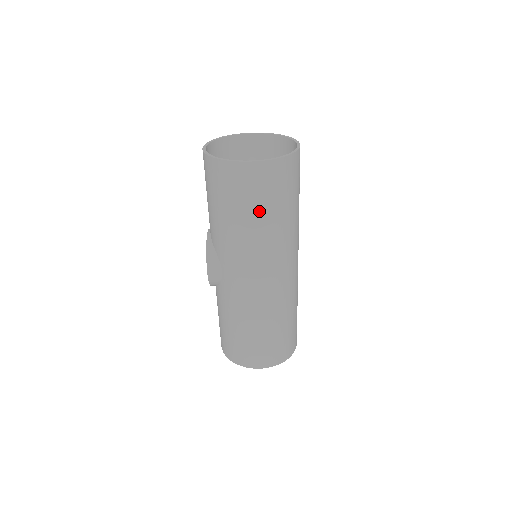
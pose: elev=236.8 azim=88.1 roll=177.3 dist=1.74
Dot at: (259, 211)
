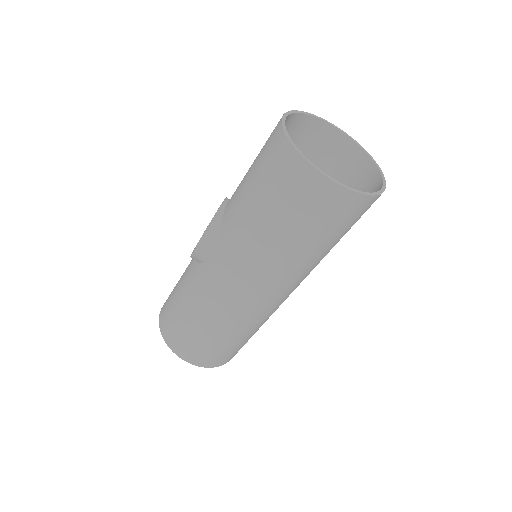
Dot at: (299, 231)
